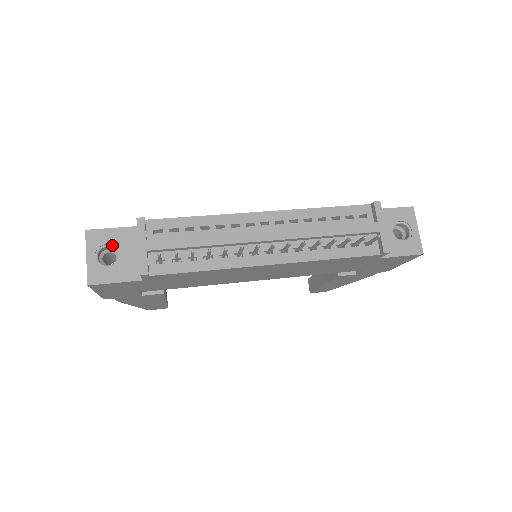
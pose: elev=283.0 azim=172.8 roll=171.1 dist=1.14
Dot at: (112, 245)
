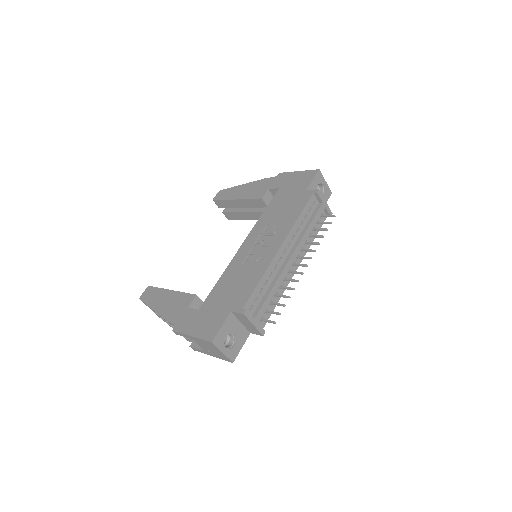
Dot at: (227, 334)
